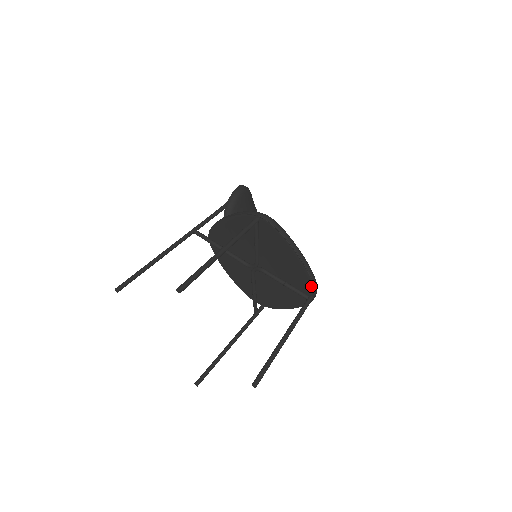
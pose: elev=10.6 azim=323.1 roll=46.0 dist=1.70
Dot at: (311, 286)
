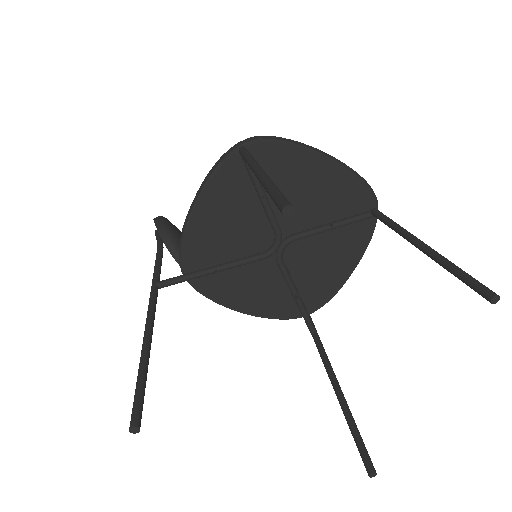
Dot at: (365, 191)
